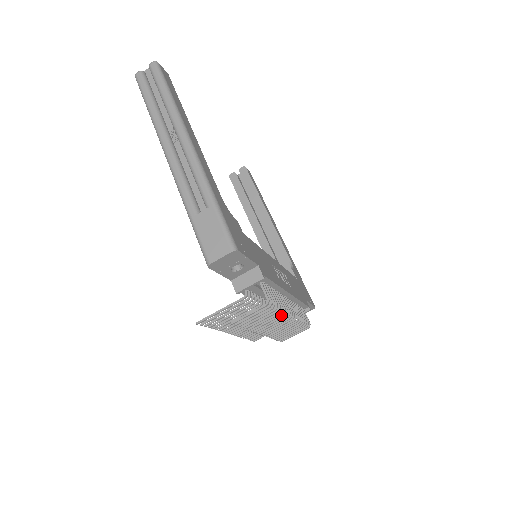
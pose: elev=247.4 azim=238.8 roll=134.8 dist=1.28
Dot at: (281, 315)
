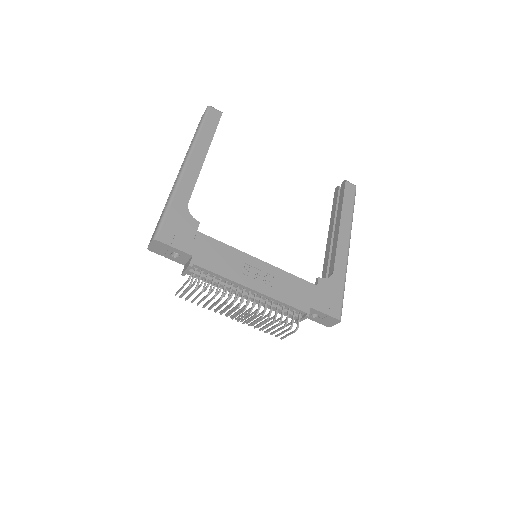
Dot at: (225, 303)
